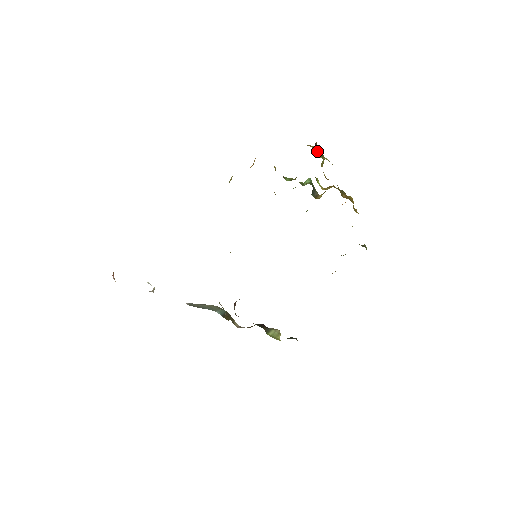
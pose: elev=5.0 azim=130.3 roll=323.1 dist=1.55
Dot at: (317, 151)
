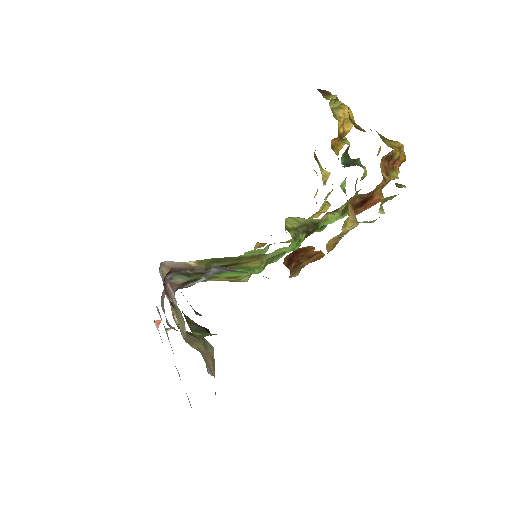
Dot at: (323, 95)
